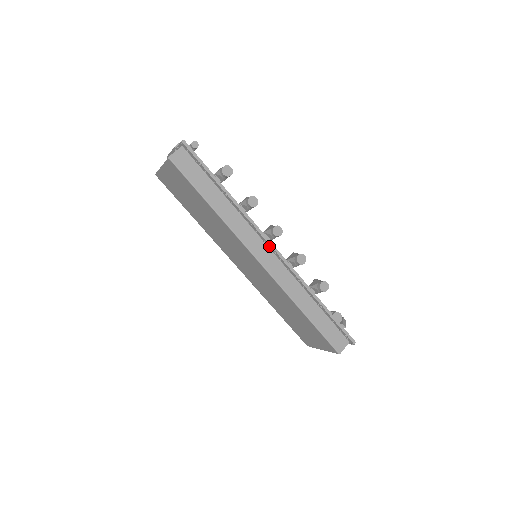
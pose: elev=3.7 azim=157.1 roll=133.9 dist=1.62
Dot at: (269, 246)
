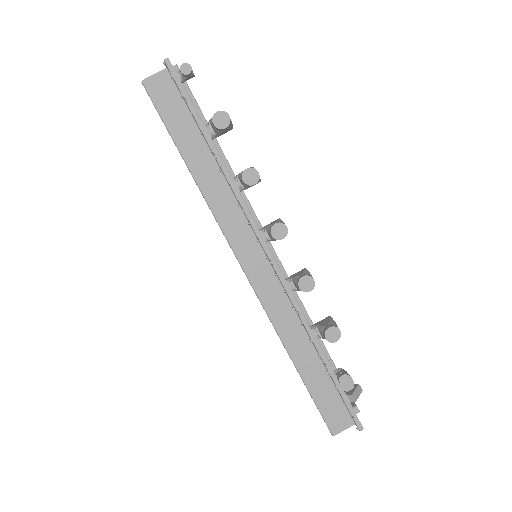
Dot at: (264, 250)
